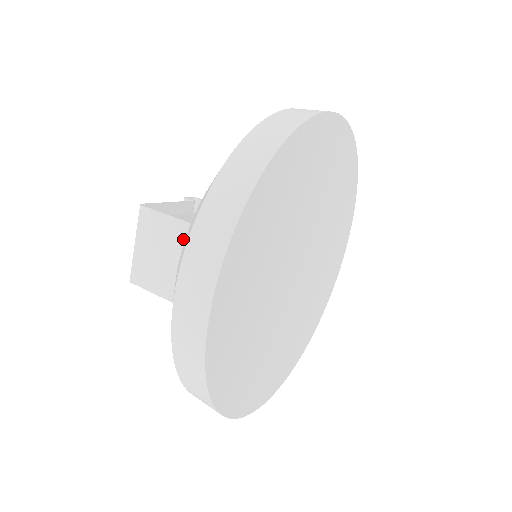
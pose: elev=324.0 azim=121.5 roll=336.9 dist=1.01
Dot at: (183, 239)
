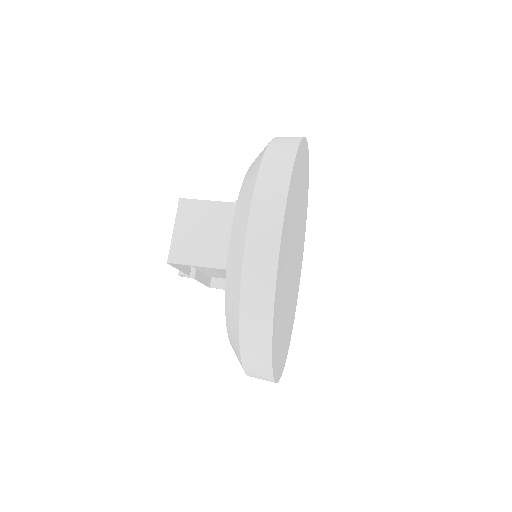
Dot at: (224, 215)
